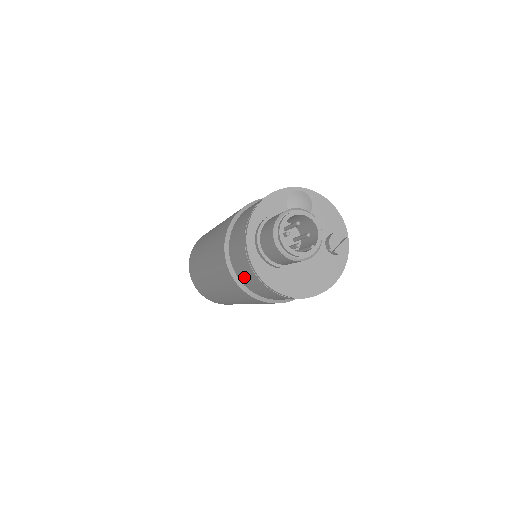
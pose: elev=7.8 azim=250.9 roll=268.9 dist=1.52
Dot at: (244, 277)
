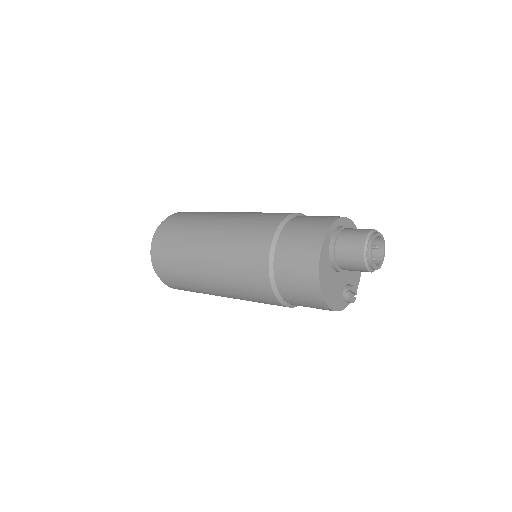
Dot at: (292, 239)
